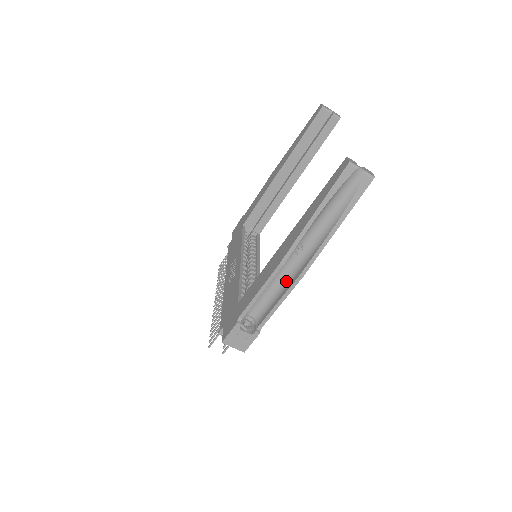
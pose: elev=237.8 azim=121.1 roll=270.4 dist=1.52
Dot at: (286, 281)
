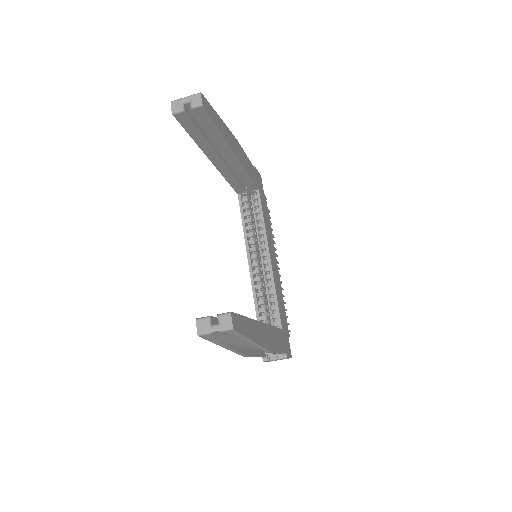
Dot at: occluded
